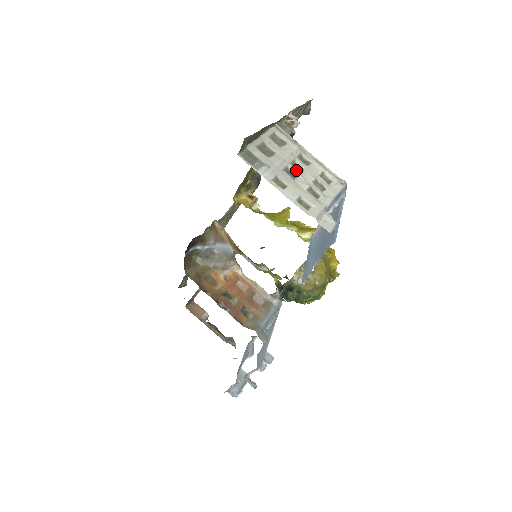
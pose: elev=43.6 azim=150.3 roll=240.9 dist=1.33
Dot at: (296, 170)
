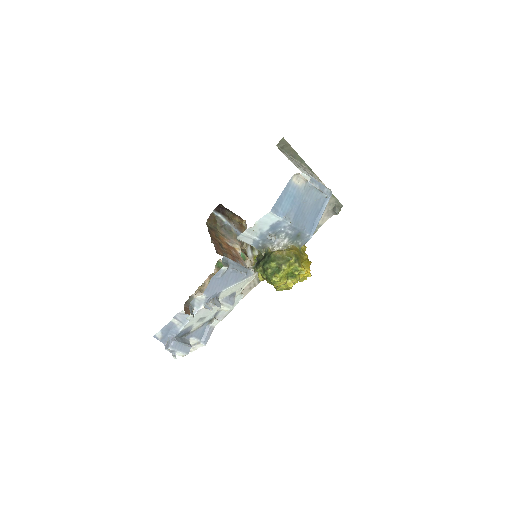
Dot at: (304, 170)
